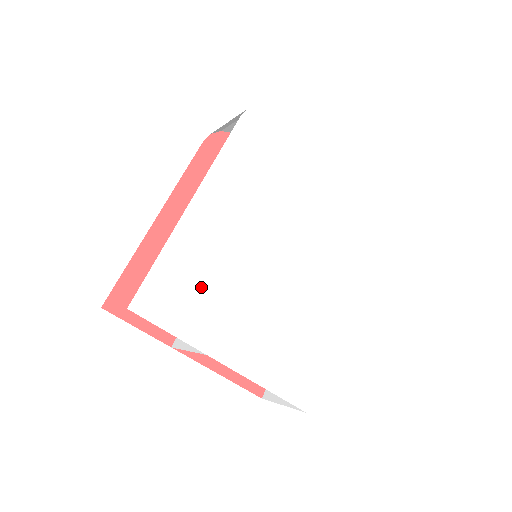
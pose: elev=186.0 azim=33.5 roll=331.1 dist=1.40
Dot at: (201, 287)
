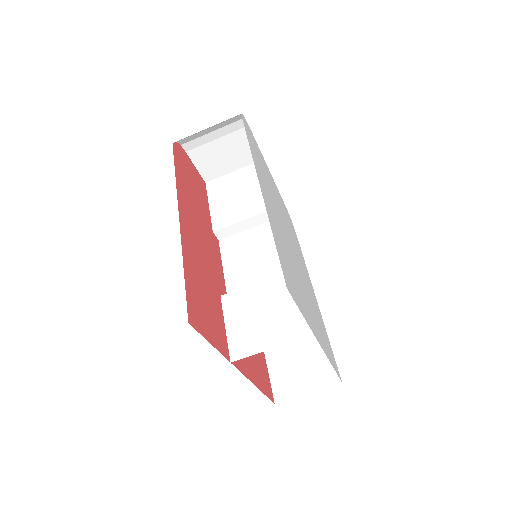
Dot at: (290, 270)
